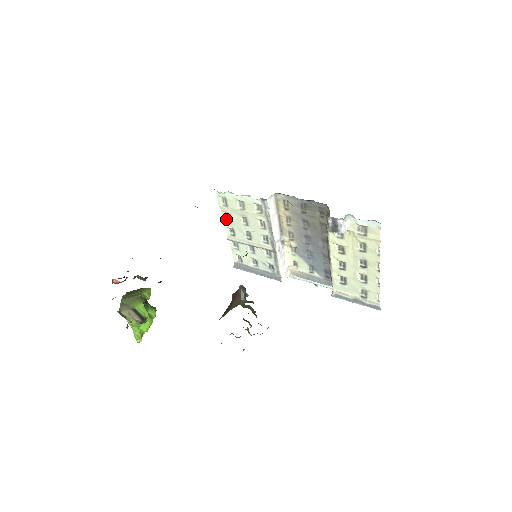
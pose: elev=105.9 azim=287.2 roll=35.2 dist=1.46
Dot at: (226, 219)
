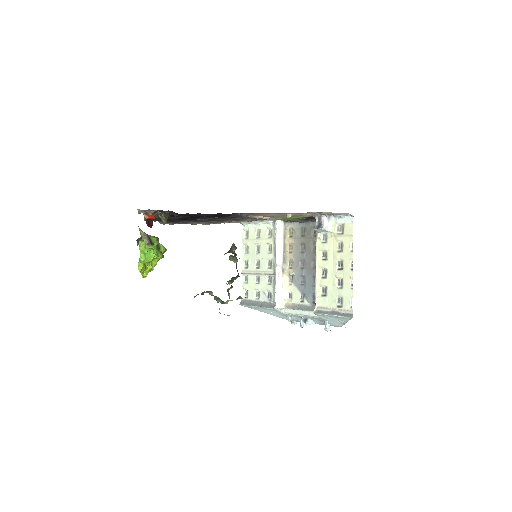
Dot at: (245, 252)
